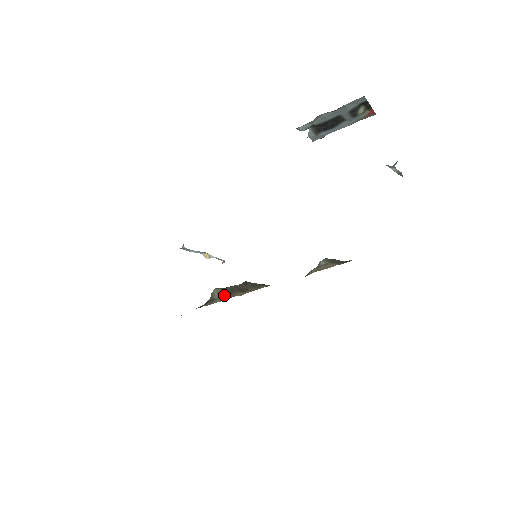
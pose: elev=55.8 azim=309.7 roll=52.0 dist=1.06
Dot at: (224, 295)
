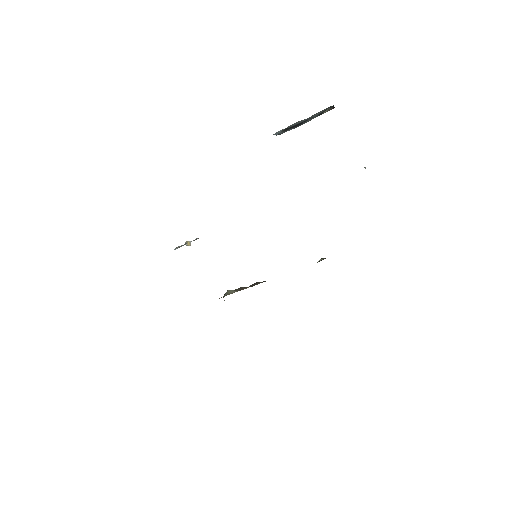
Dot at: (233, 292)
